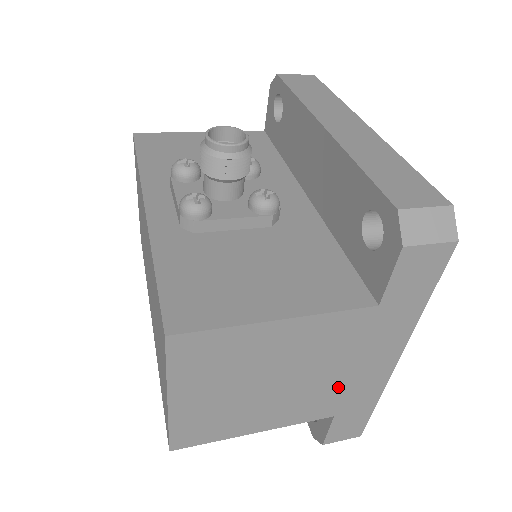
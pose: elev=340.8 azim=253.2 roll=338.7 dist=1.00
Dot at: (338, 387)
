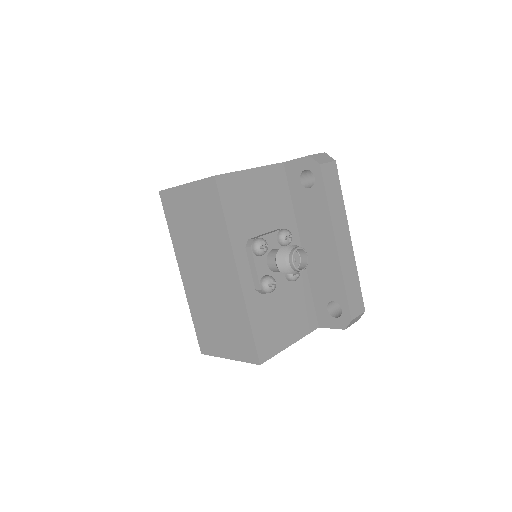
Dot at: occluded
